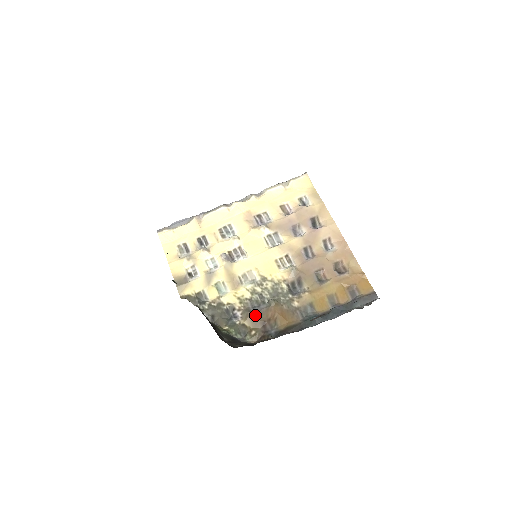
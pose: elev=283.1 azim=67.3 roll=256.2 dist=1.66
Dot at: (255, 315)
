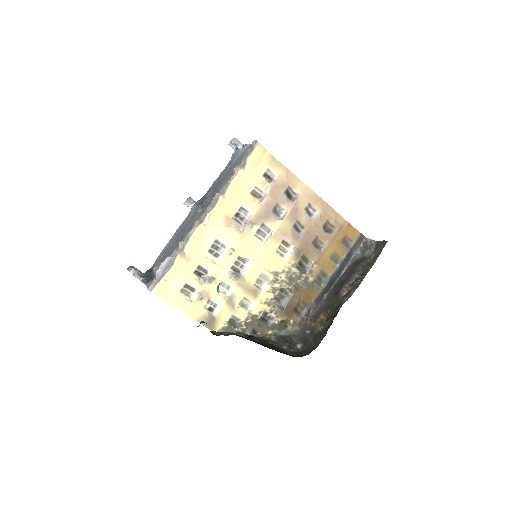
Dot at: (287, 308)
